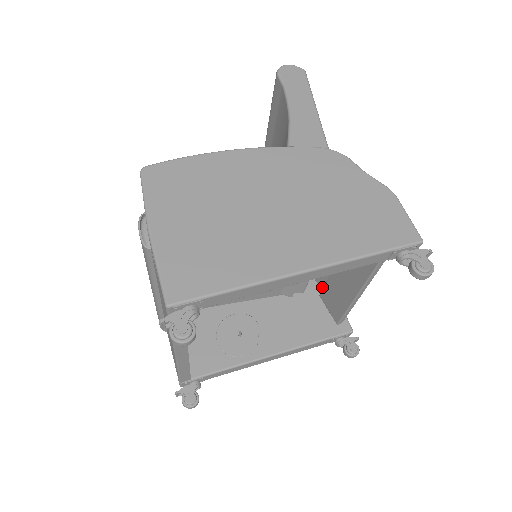
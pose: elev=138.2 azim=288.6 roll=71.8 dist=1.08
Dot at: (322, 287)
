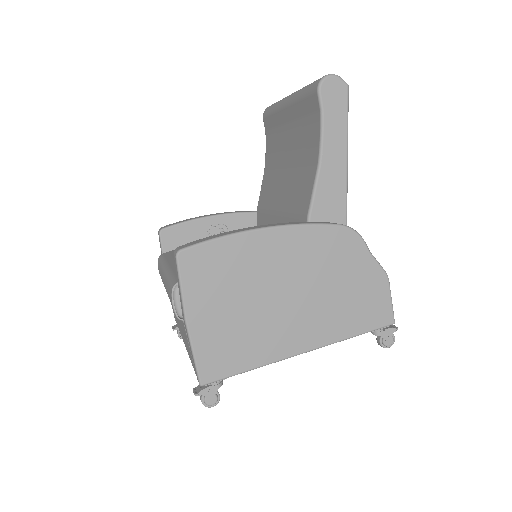
Dot at: occluded
